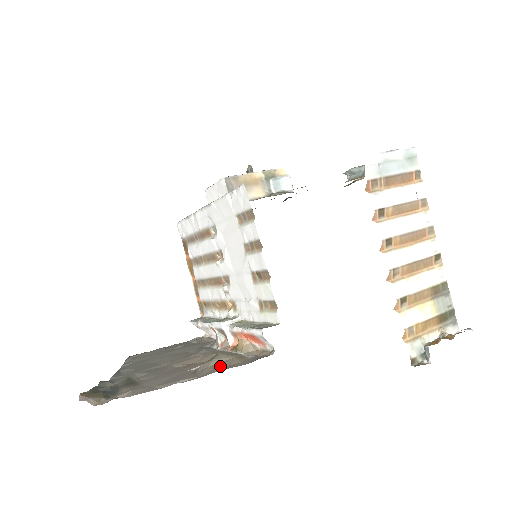
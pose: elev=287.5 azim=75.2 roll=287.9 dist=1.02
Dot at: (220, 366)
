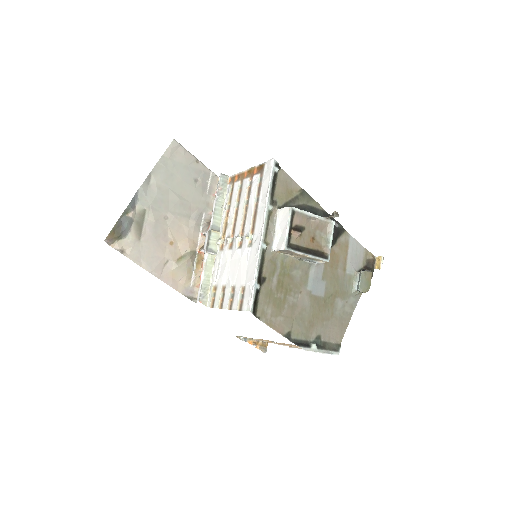
Dot at: (175, 278)
